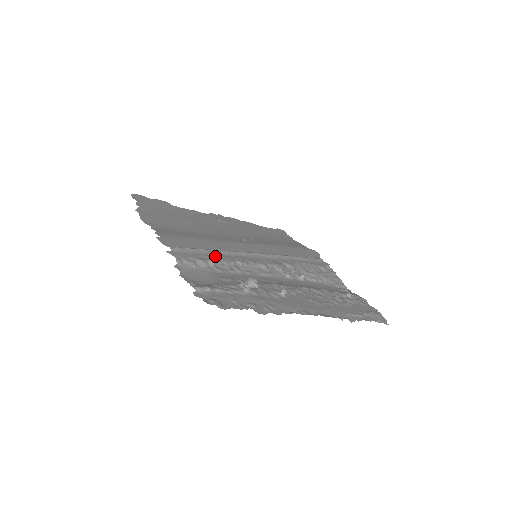
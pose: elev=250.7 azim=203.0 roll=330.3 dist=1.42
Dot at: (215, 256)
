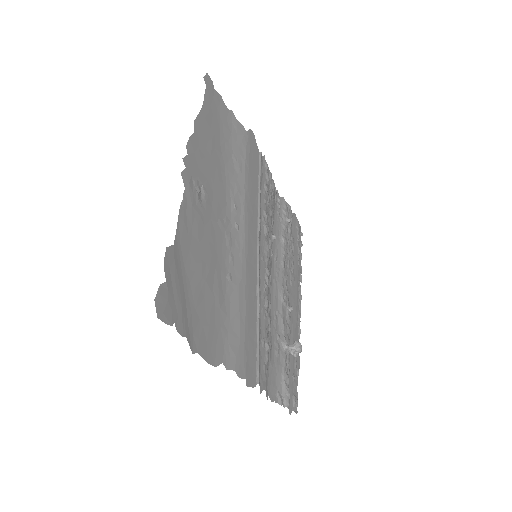
Dot at: (263, 330)
